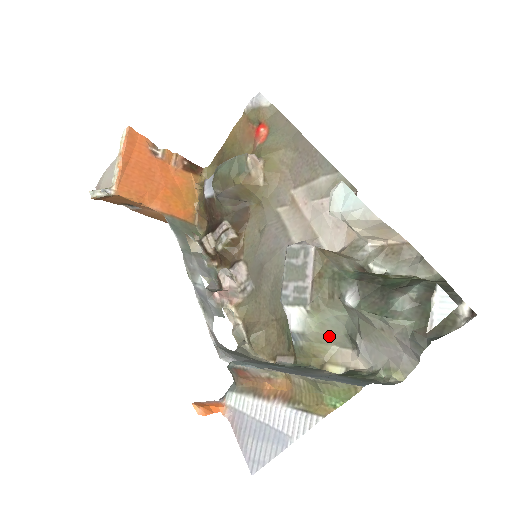
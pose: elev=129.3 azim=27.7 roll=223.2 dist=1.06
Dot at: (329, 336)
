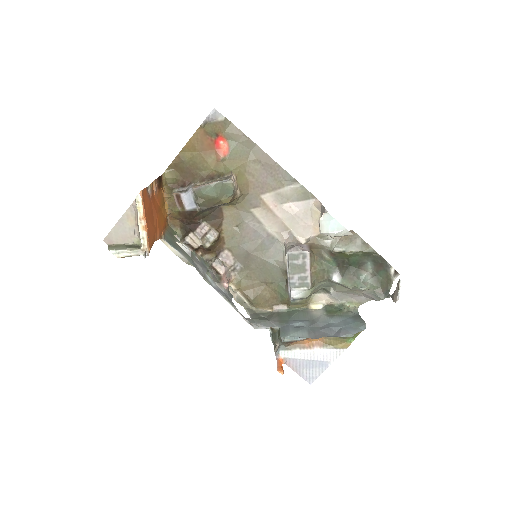
Dot at: occluded
